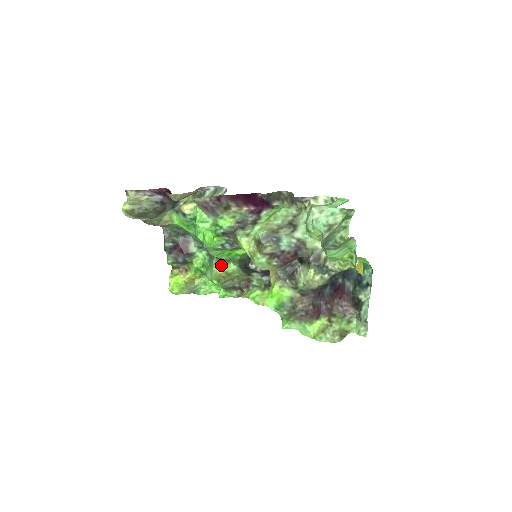
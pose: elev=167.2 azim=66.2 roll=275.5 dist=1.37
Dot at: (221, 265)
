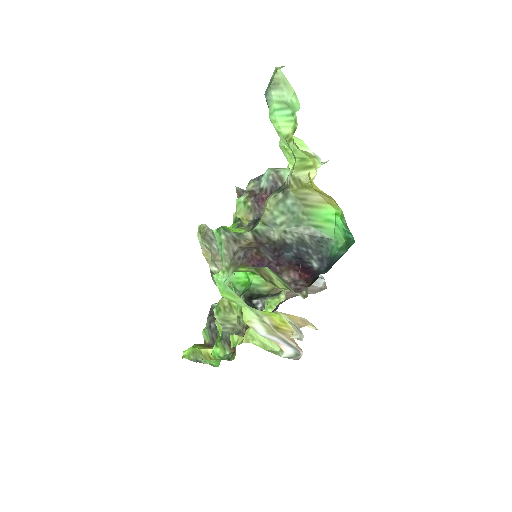
Dot at: occluded
